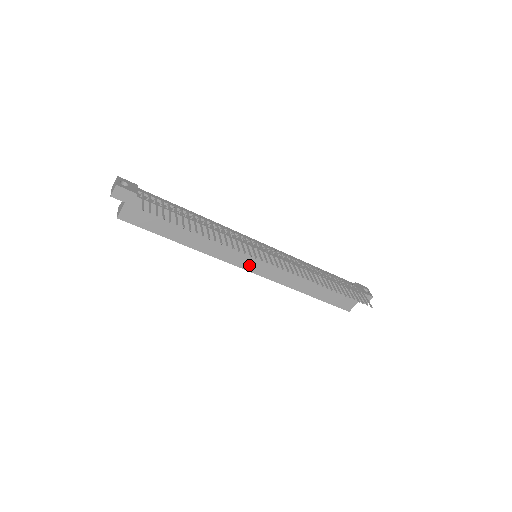
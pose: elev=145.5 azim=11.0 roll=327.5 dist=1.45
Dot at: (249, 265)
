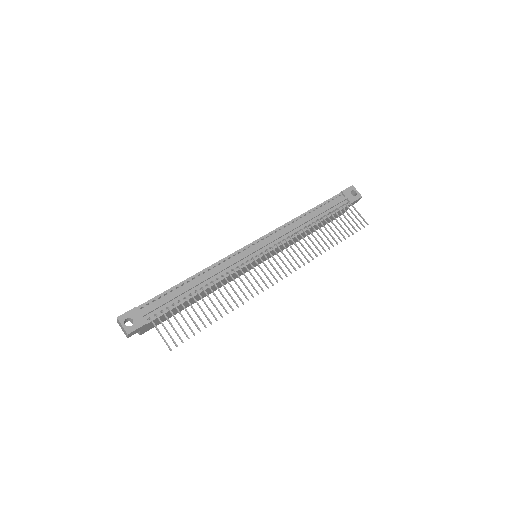
Dot at: (254, 266)
